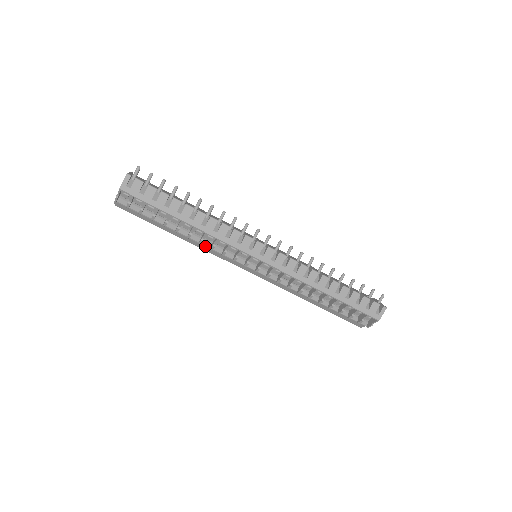
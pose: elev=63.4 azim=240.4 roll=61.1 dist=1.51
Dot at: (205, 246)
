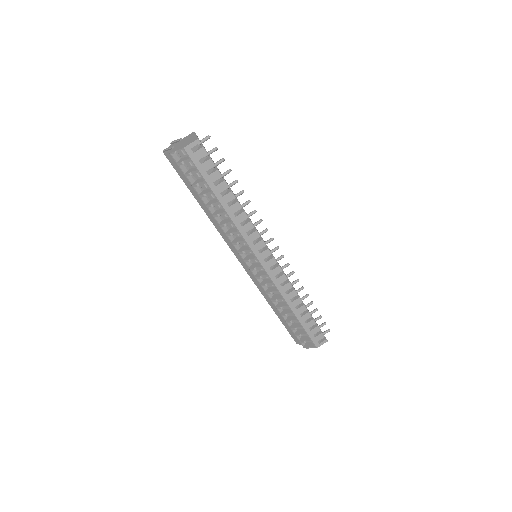
Dot at: (222, 229)
